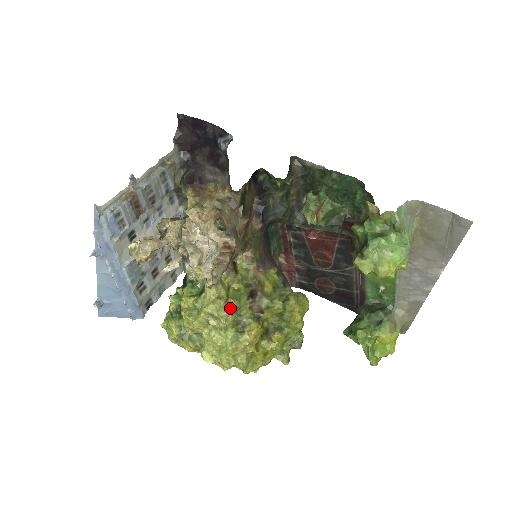
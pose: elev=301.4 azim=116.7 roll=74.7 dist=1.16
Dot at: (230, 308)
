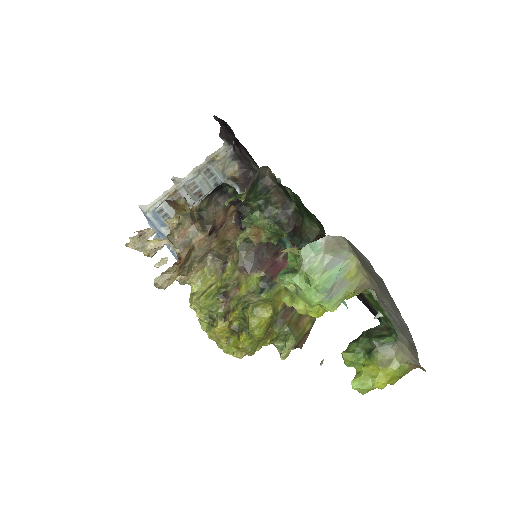
Dot at: (201, 304)
